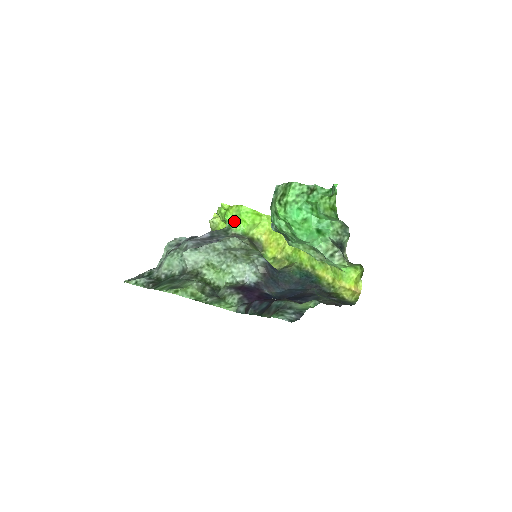
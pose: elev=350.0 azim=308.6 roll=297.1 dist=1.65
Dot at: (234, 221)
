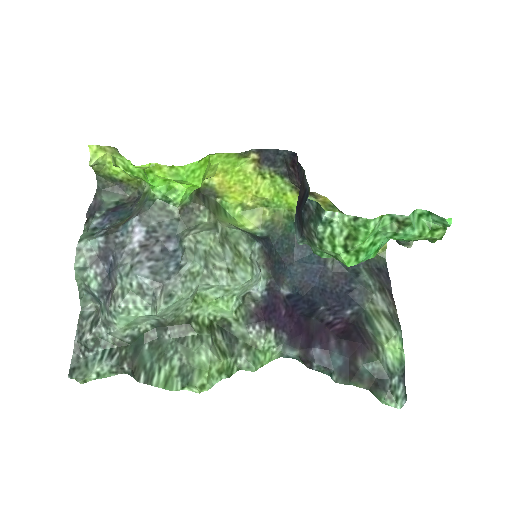
Dot at: (167, 183)
